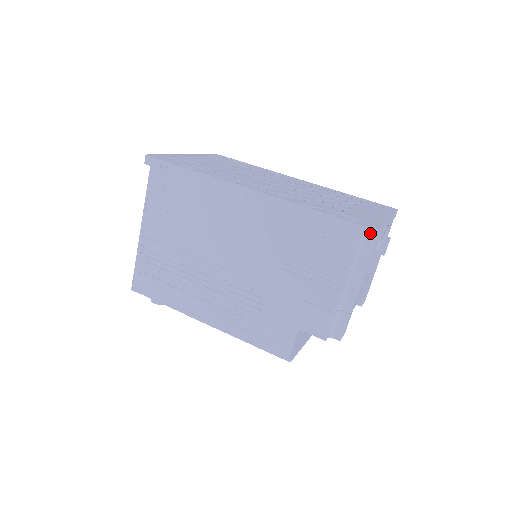
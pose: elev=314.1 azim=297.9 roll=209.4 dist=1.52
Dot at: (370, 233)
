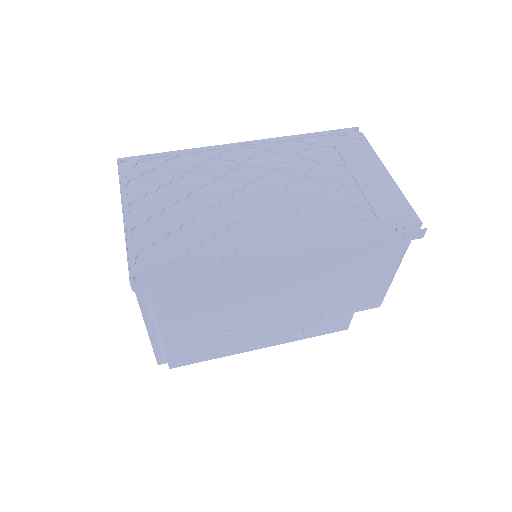
Dot at: (422, 235)
